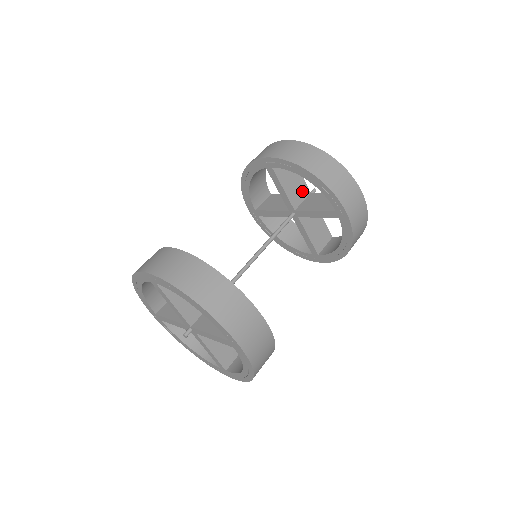
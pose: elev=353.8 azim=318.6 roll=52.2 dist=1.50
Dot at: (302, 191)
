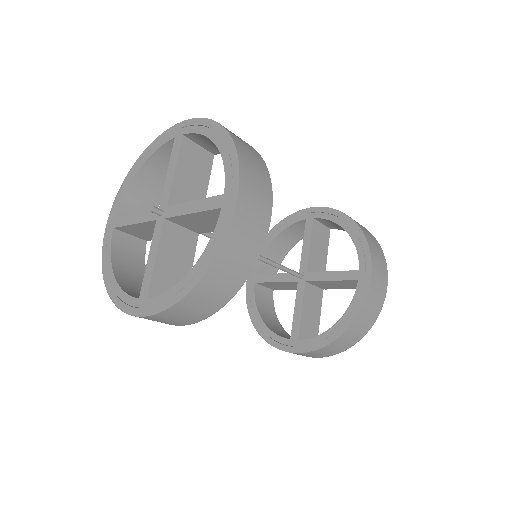
Dot at: (320, 269)
